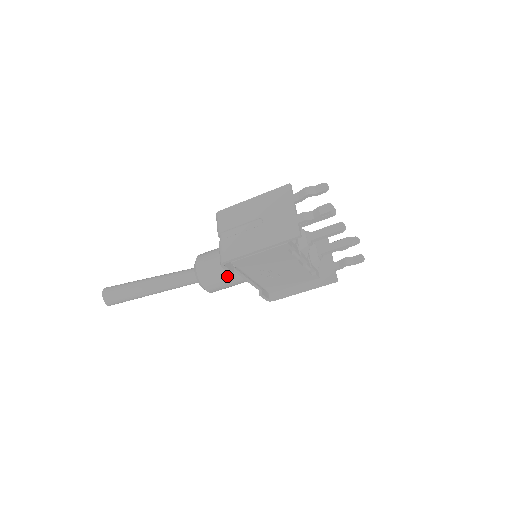
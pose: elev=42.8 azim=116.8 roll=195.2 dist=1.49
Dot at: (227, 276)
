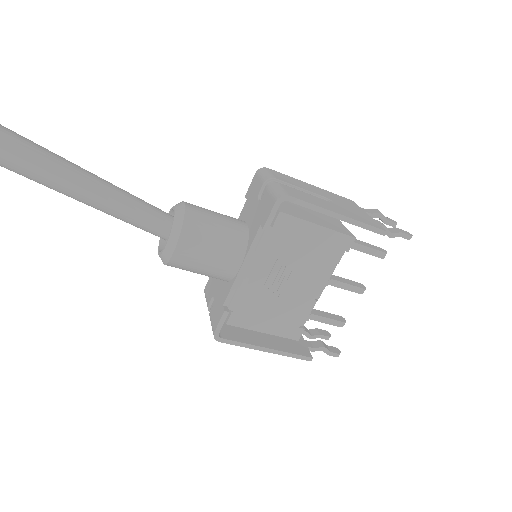
Dot at: (227, 242)
